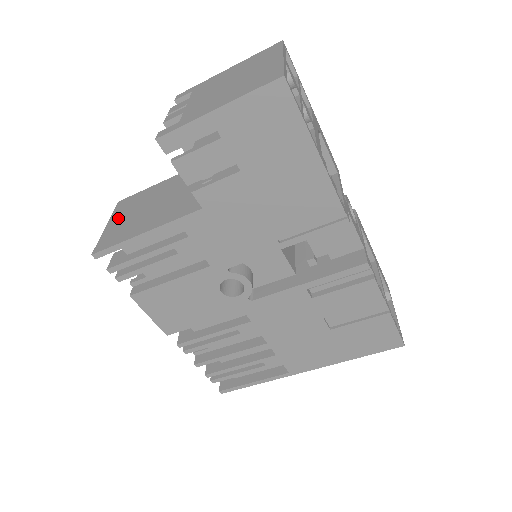
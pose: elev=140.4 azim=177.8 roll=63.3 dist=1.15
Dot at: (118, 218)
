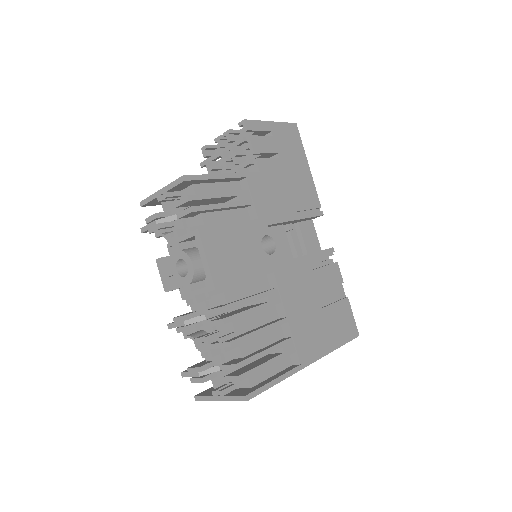
Dot at: occluded
